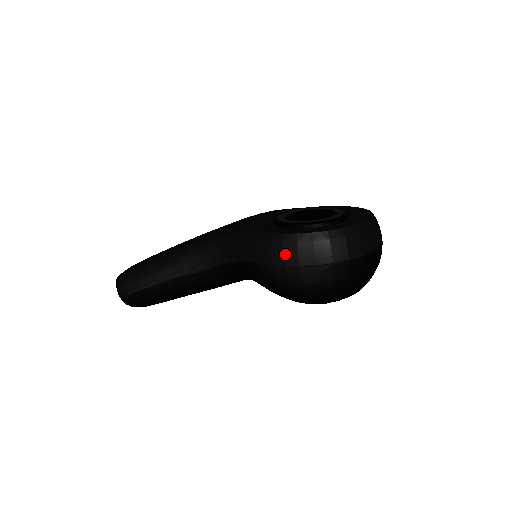
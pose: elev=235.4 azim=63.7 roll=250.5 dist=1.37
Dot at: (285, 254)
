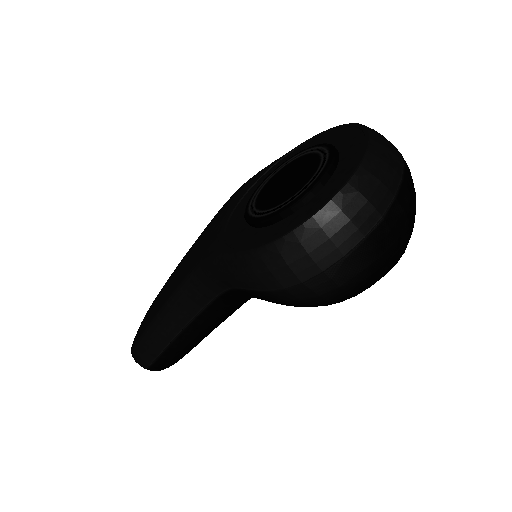
Dot at: (274, 274)
